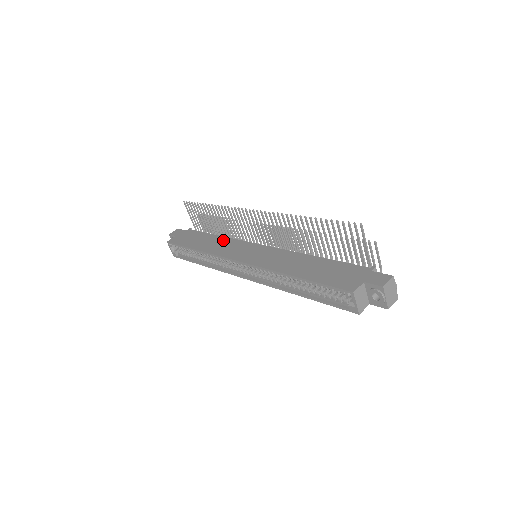
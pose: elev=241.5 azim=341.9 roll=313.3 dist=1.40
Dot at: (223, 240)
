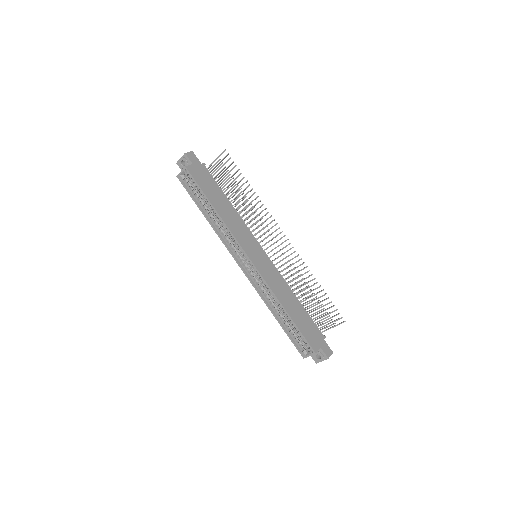
Dot at: (237, 216)
